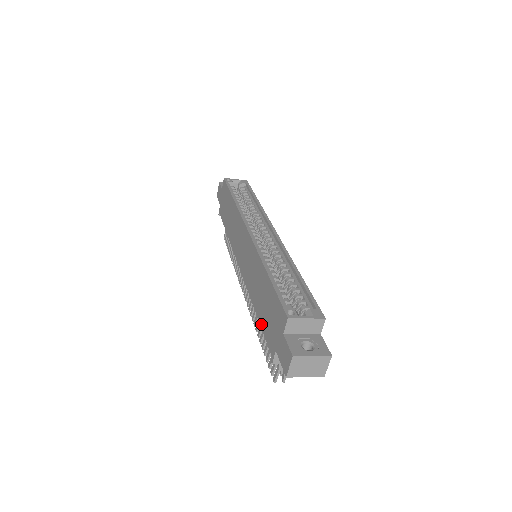
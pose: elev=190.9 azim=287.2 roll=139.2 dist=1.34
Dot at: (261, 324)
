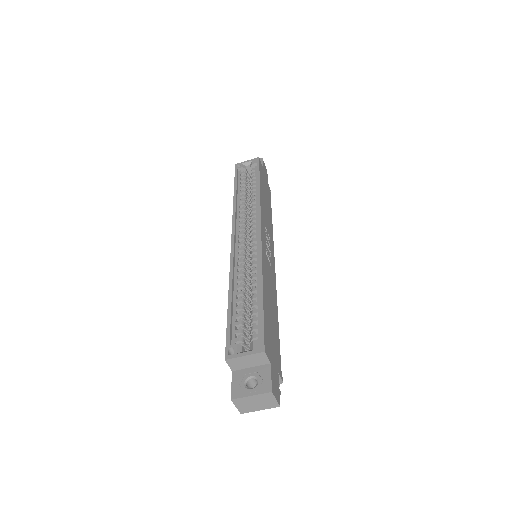
Dot at: occluded
